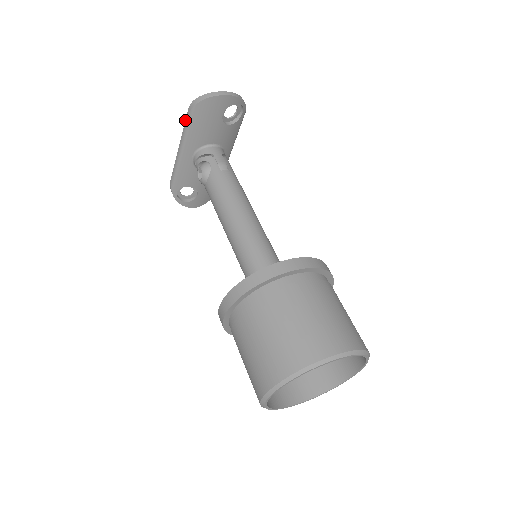
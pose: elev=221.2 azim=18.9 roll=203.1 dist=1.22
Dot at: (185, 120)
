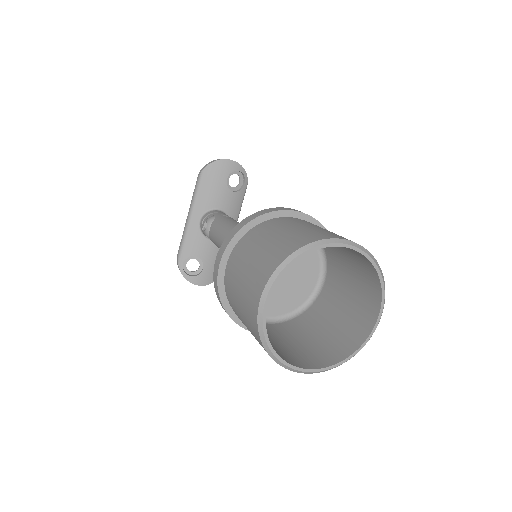
Dot at: (195, 187)
